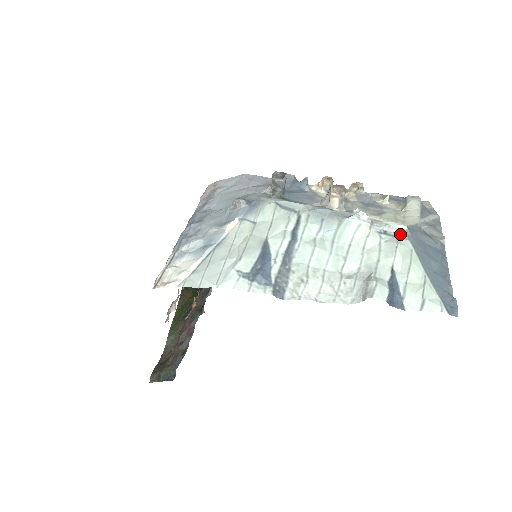
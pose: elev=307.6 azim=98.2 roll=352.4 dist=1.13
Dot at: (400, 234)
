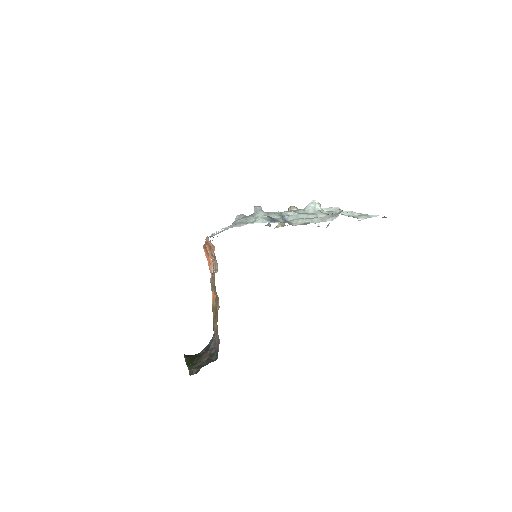
Dot at: occluded
